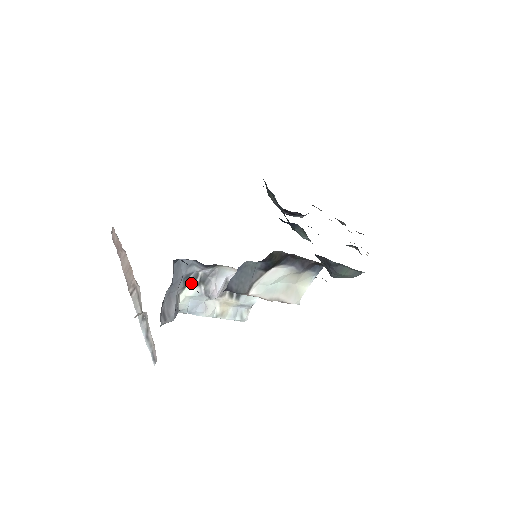
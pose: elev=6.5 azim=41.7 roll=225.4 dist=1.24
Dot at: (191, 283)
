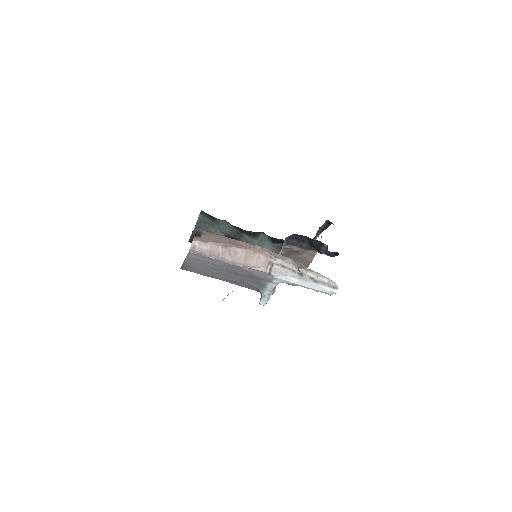
Dot at: occluded
